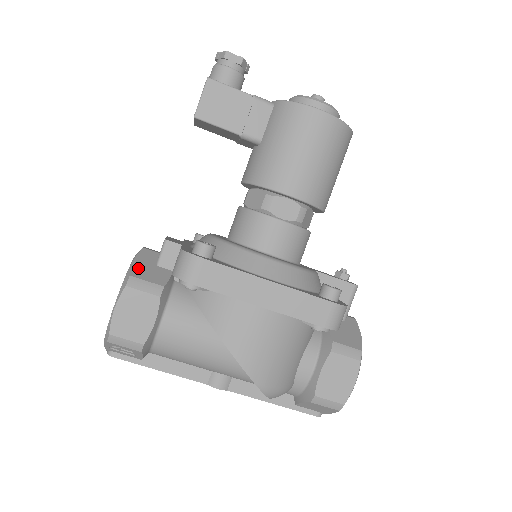
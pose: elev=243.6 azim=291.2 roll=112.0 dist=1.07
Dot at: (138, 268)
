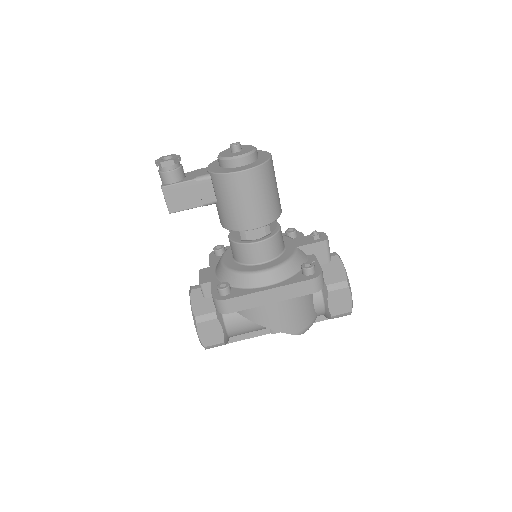
Dot at: (196, 308)
